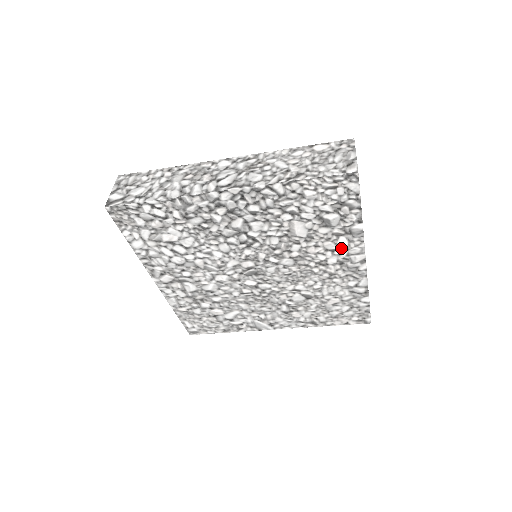
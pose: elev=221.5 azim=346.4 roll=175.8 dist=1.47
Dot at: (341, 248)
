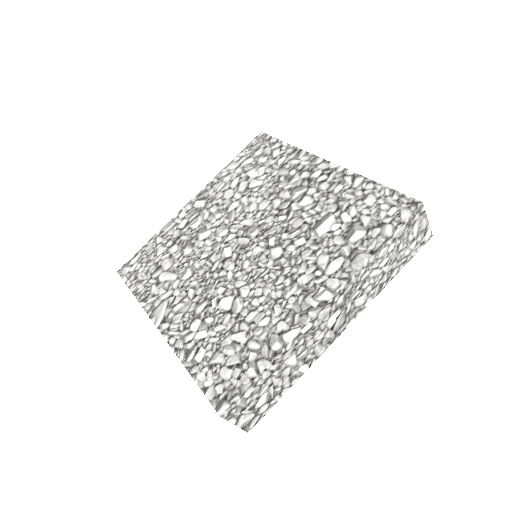
Dot at: (327, 270)
